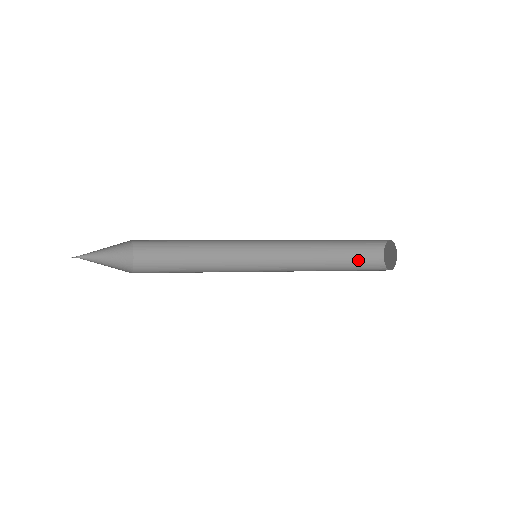
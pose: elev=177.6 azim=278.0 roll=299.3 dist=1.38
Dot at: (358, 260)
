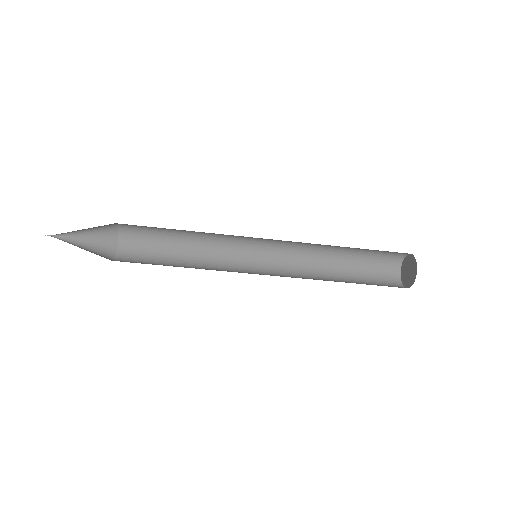
Dot at: (371, 270)
